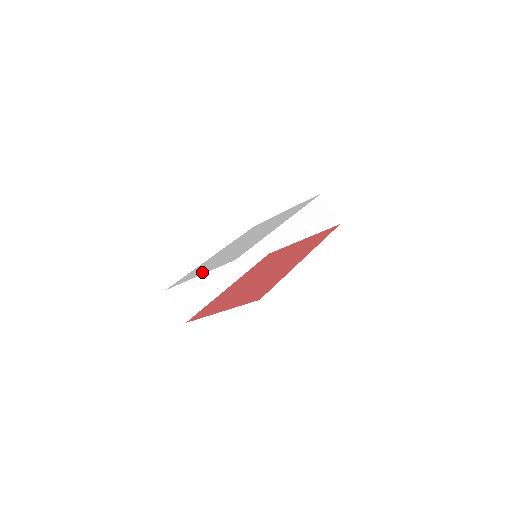
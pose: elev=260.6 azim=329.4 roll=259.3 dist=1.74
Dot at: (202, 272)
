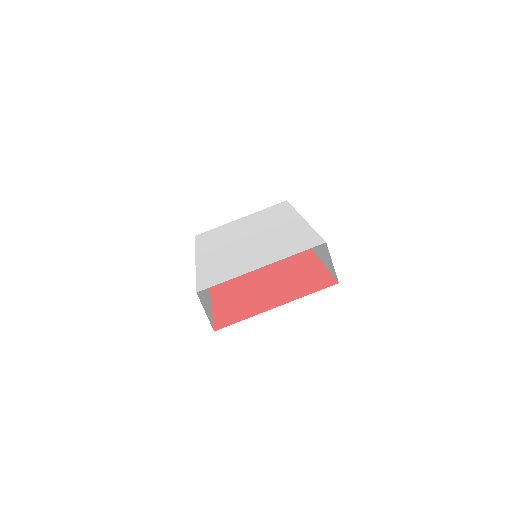
Dot at: (260, 263)
